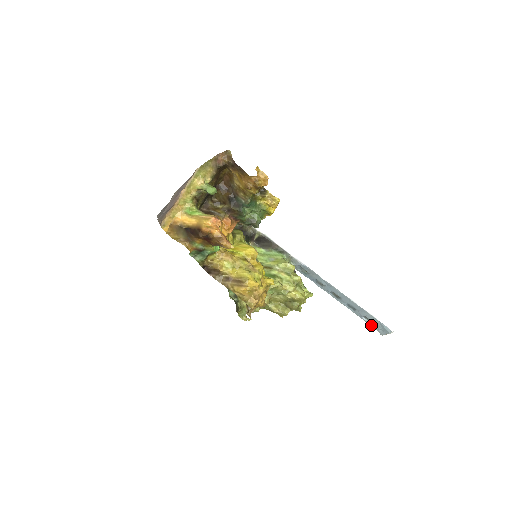
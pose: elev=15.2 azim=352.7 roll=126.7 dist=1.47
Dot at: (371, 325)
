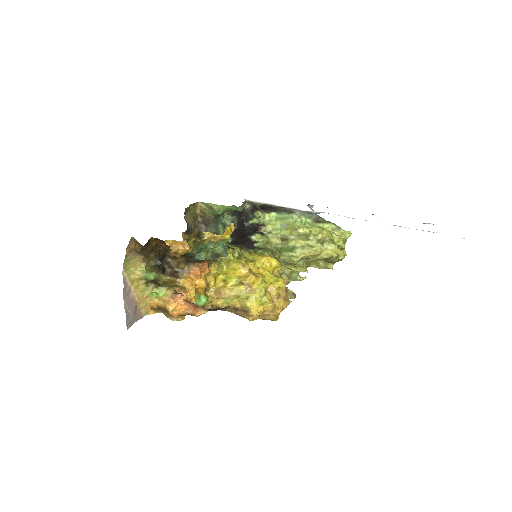
Dot at: occluded
